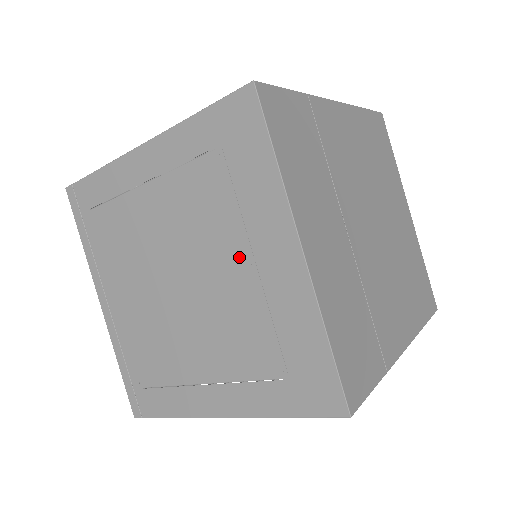
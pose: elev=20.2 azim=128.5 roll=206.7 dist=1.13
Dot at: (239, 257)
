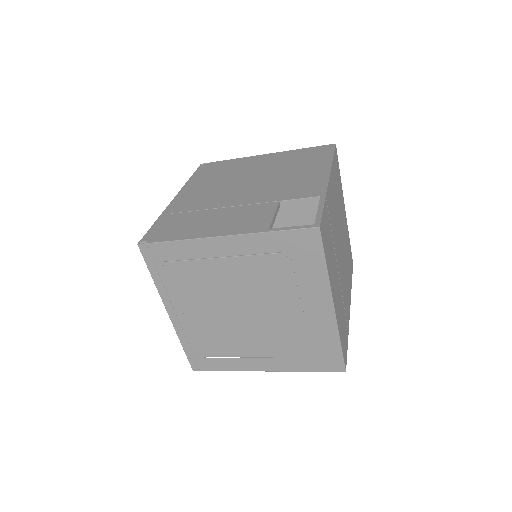
Dot at: (292, 305)
